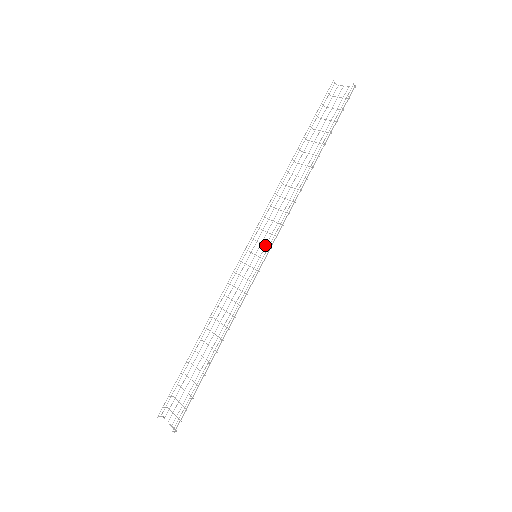
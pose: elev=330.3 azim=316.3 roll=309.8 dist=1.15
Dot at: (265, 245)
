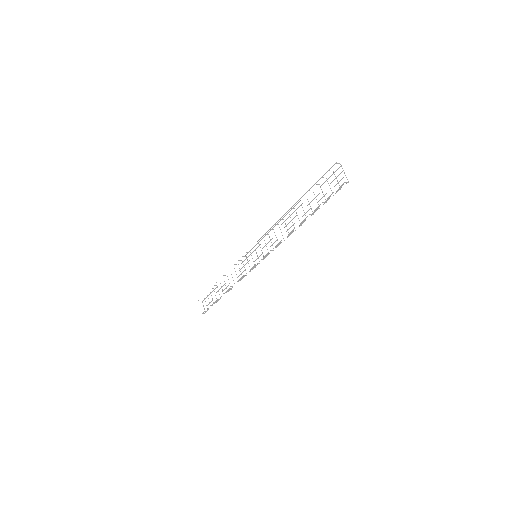
Dot at: (262, 253)
